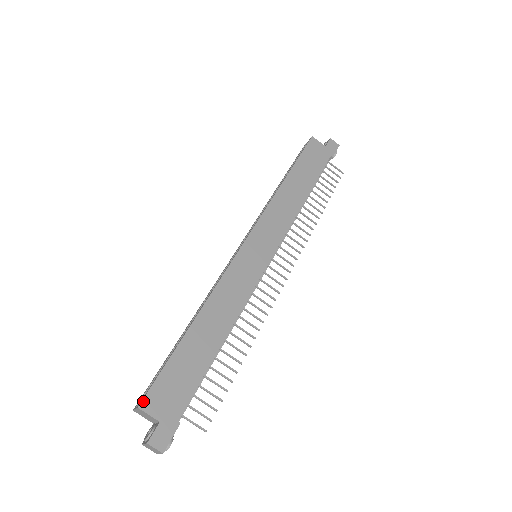
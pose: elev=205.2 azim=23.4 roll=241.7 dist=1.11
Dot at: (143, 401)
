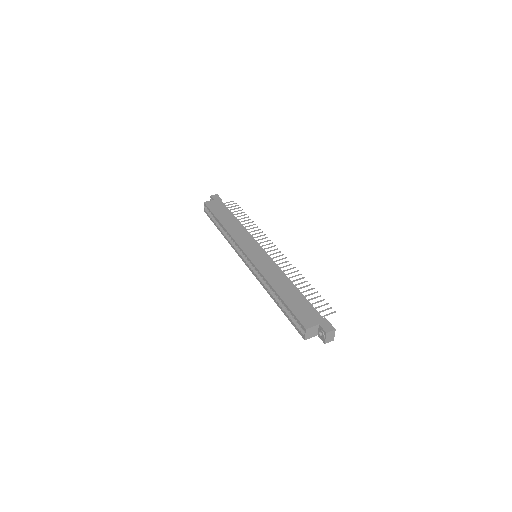
Dot at: (304, 326)
